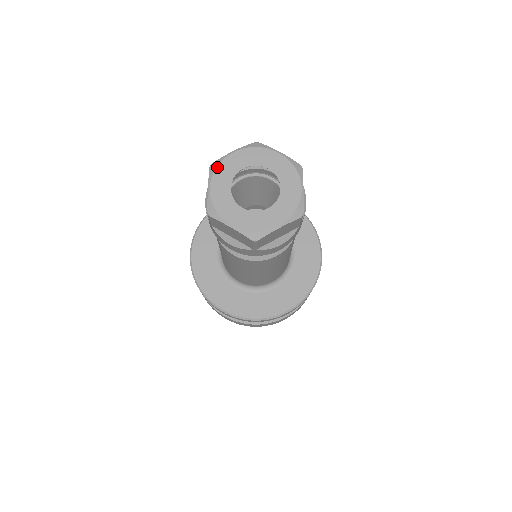
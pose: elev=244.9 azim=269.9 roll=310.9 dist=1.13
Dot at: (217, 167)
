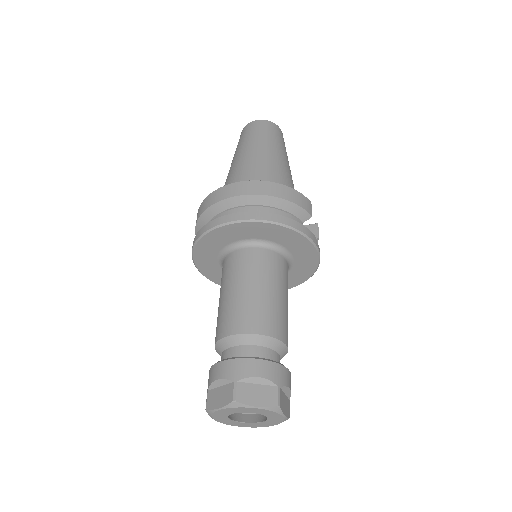
Dot at: (212, 415)
